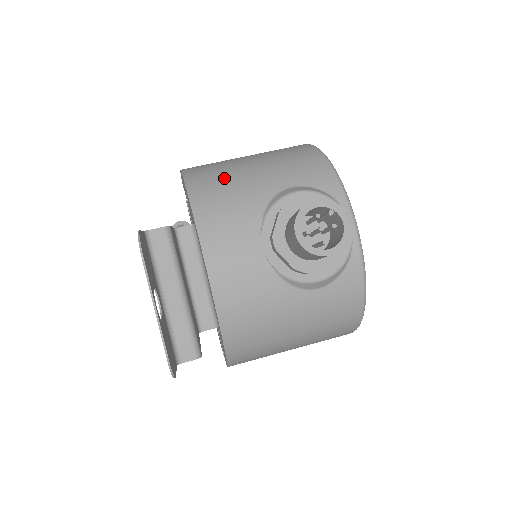
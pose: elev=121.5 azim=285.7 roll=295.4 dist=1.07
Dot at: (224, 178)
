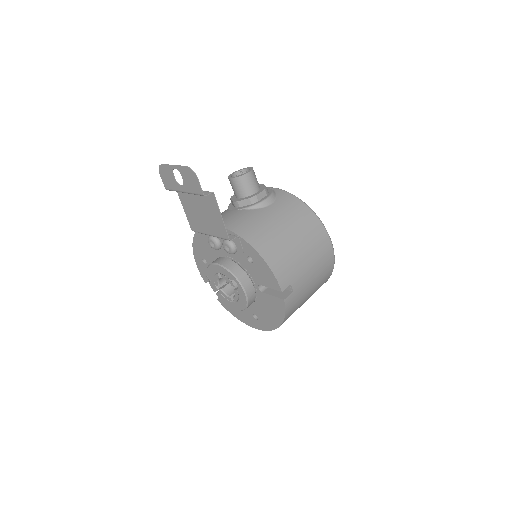
Dot at: occluded
